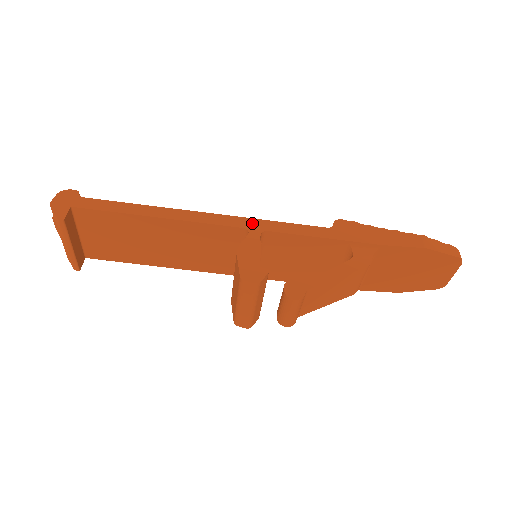
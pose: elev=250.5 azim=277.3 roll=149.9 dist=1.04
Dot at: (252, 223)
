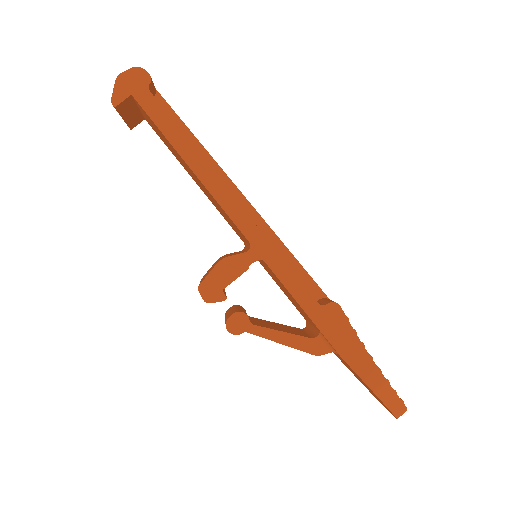
Dot at: (261, 244)
